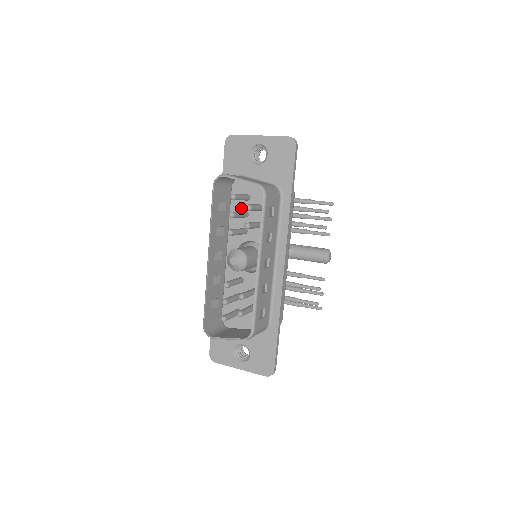
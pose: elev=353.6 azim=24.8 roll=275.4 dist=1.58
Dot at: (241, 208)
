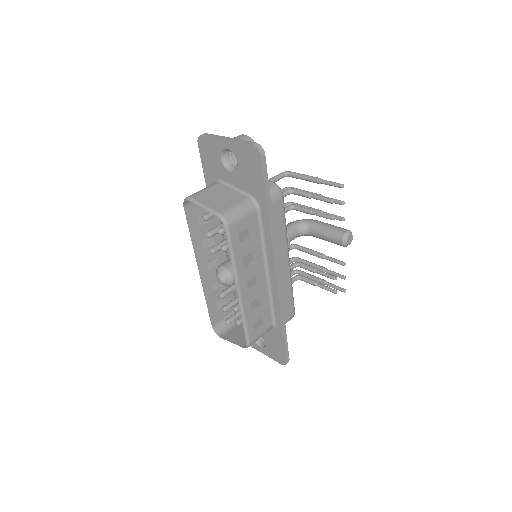
Dot at: occluded
